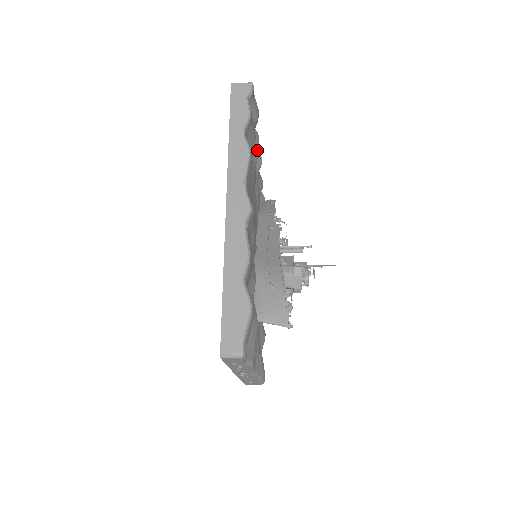
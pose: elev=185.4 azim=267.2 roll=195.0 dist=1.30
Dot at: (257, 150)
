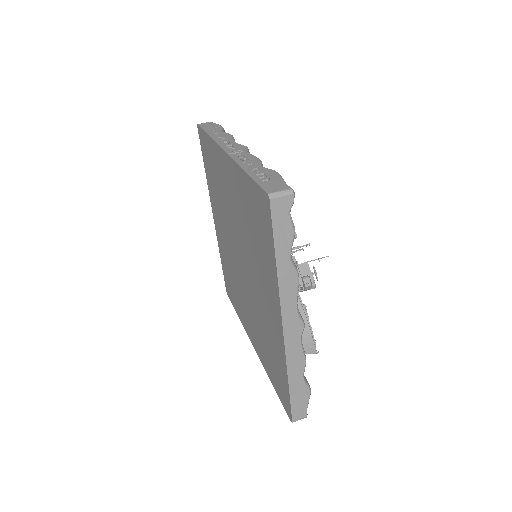
Dot at: occluded
